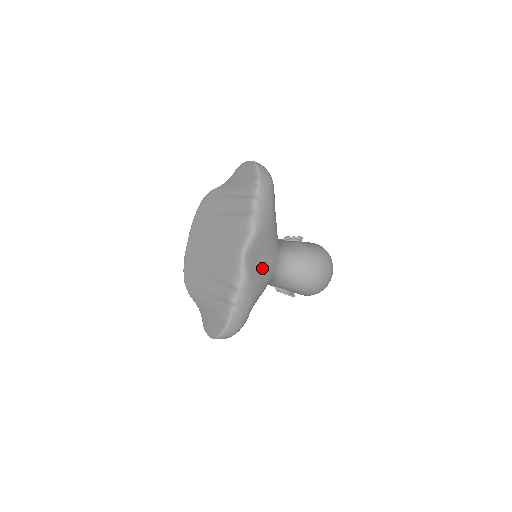
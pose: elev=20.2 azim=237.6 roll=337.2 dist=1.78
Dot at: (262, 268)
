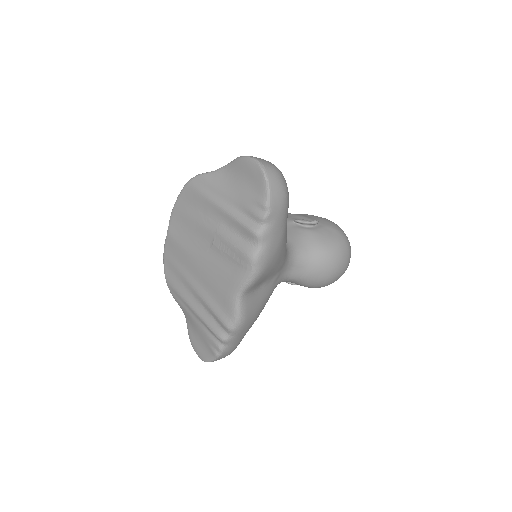
Dot at: (262, 295)
